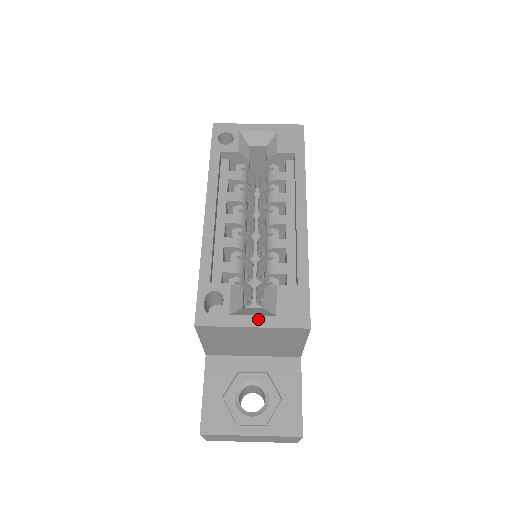
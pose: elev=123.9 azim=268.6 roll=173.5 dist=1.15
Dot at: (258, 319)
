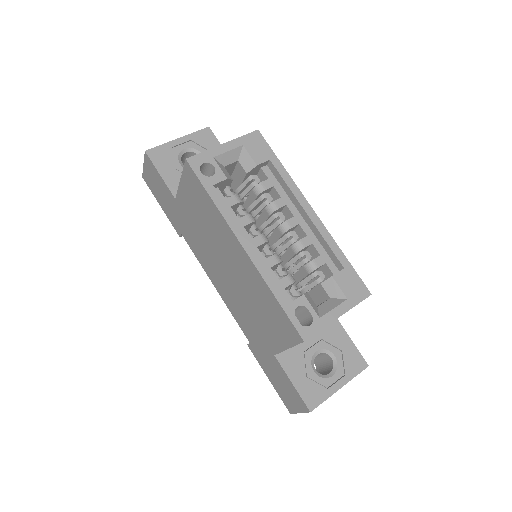
Dot at: (339, 309)
